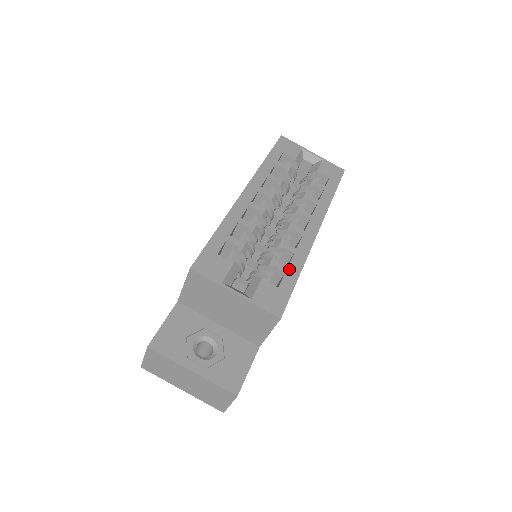
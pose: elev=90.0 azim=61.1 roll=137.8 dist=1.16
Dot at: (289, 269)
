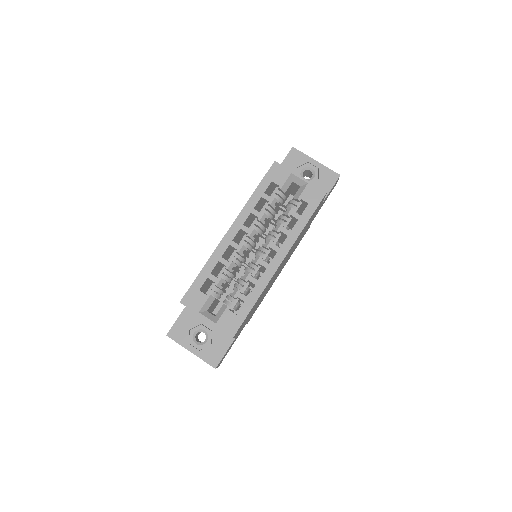
Dot at: (248, 299)
